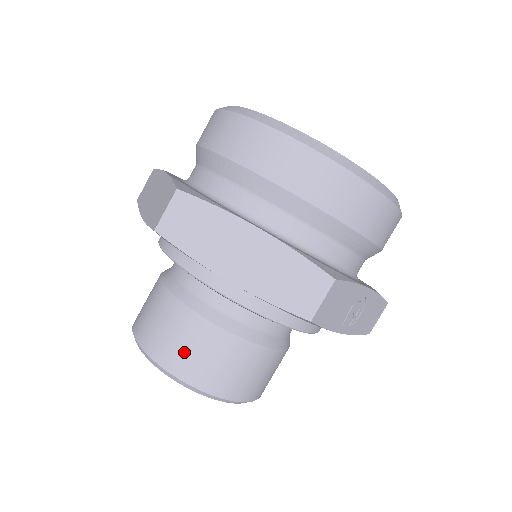
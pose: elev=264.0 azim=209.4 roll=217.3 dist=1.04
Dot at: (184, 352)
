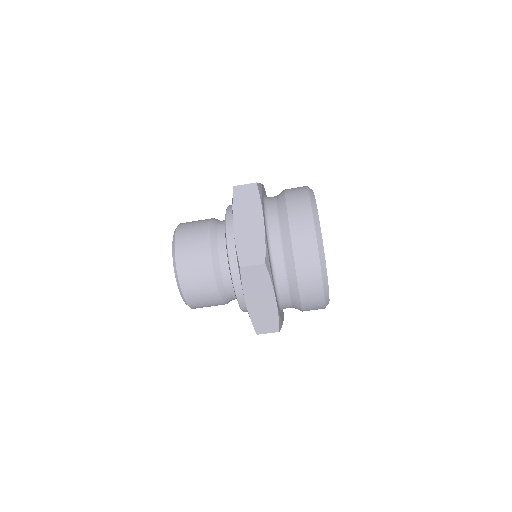
Dot at: (195, 288)
